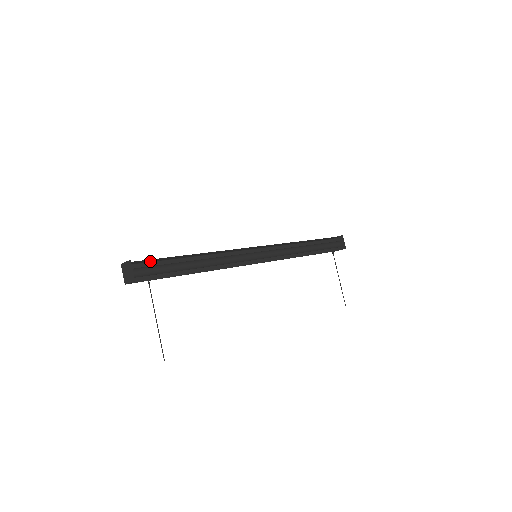
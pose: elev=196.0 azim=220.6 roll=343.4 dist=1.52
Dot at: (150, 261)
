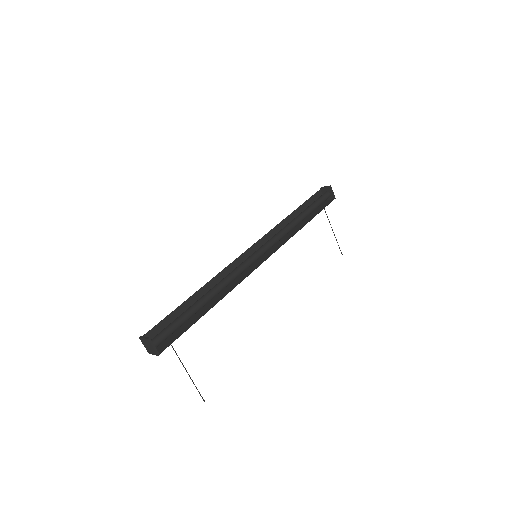
Dot at: (164, 319)
